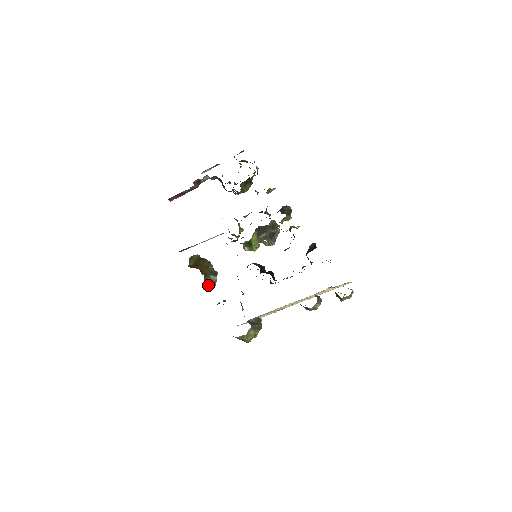
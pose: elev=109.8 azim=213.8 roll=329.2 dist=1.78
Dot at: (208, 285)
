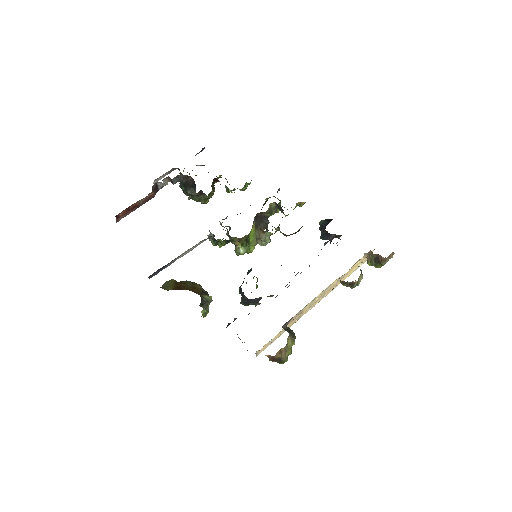
Dot at: (204, 308)
